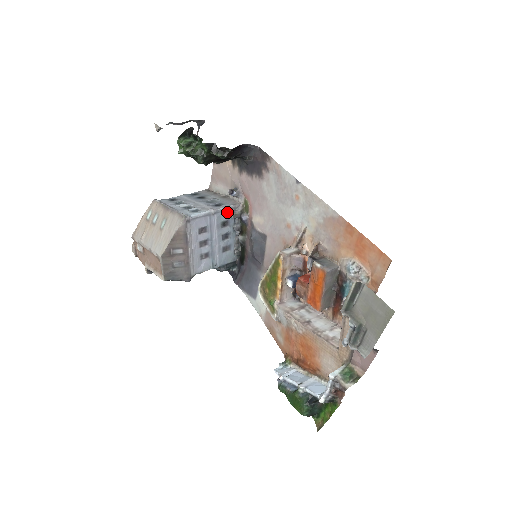
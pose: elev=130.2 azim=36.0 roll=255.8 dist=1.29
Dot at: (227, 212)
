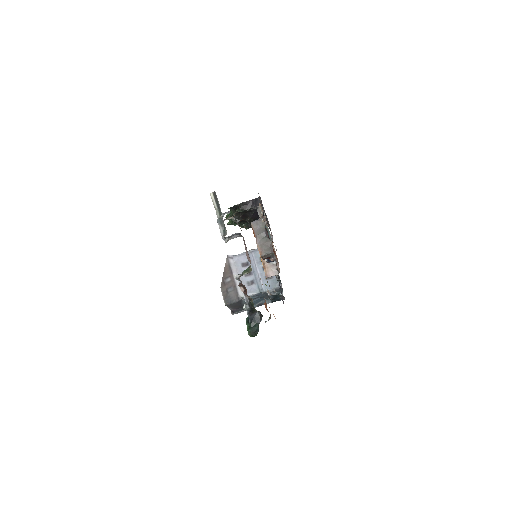
Dot at: occluded
